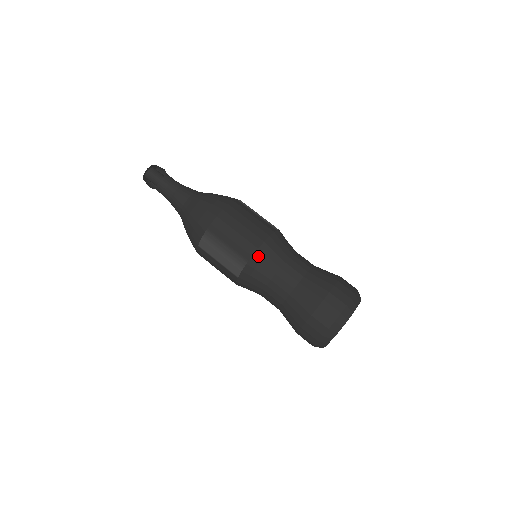
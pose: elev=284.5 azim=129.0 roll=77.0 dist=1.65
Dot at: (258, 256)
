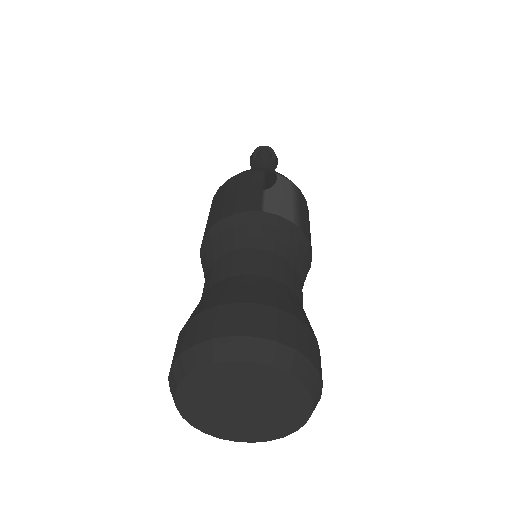
Dot at: (207, 240)
